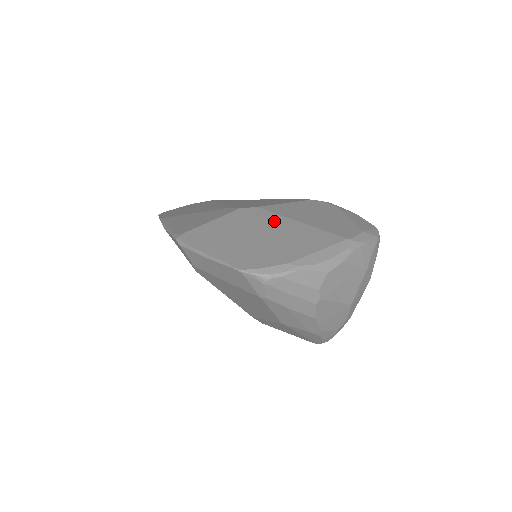
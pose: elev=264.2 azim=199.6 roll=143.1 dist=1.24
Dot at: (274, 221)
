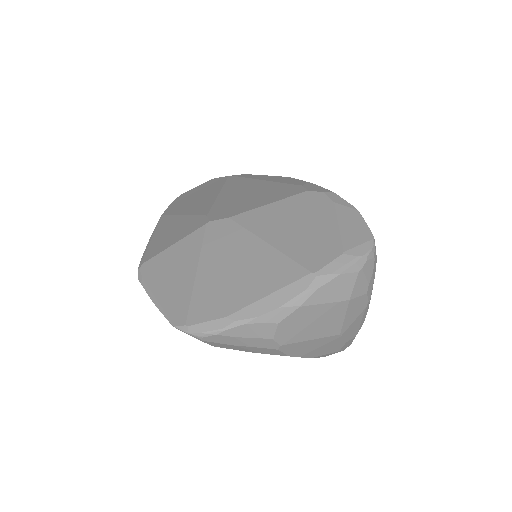
Dot at: (238, 242)
